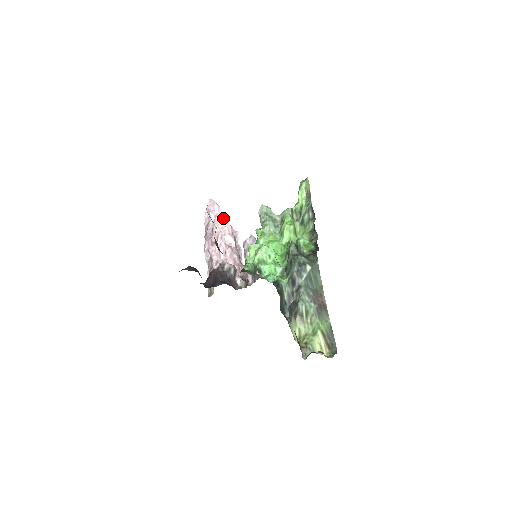
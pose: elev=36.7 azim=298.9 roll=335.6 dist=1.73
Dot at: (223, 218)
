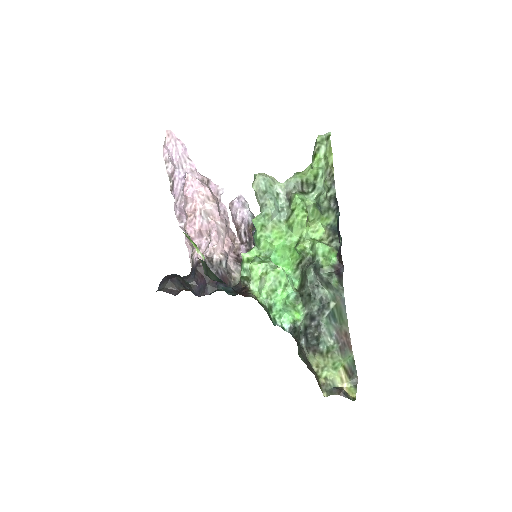
Dot at: (197, 182)
